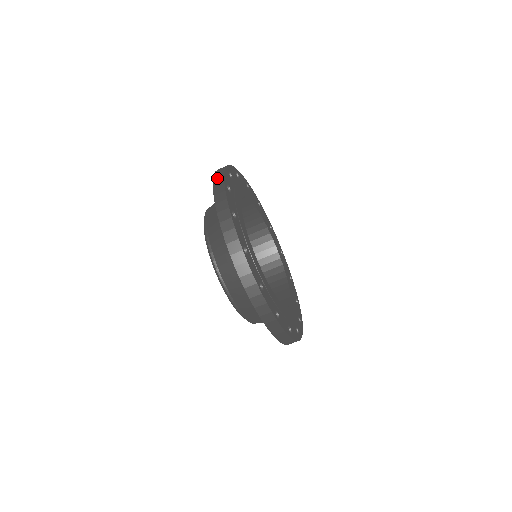
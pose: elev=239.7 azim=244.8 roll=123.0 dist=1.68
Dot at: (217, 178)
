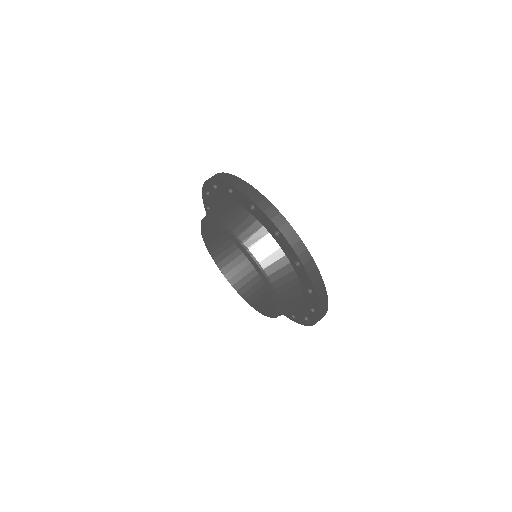
Dot at: occluded
